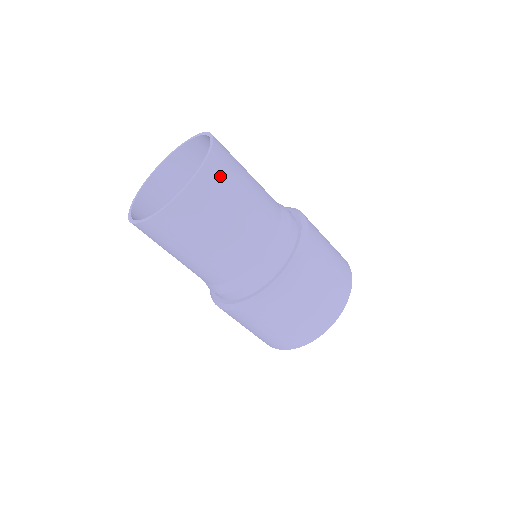
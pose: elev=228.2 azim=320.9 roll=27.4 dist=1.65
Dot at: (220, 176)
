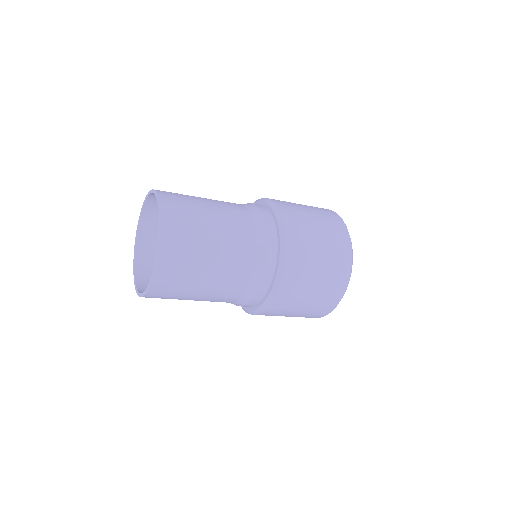
Dot at: (171, 281)
